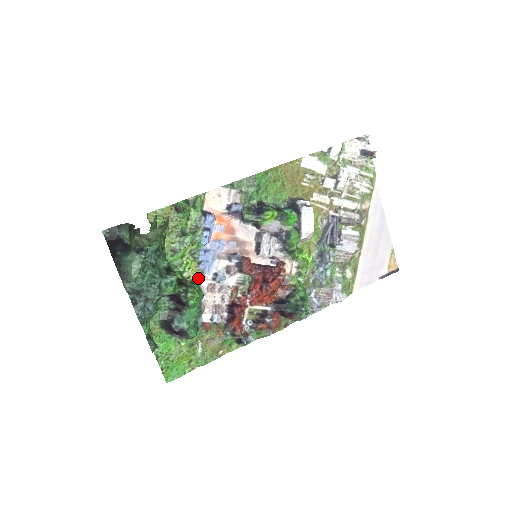
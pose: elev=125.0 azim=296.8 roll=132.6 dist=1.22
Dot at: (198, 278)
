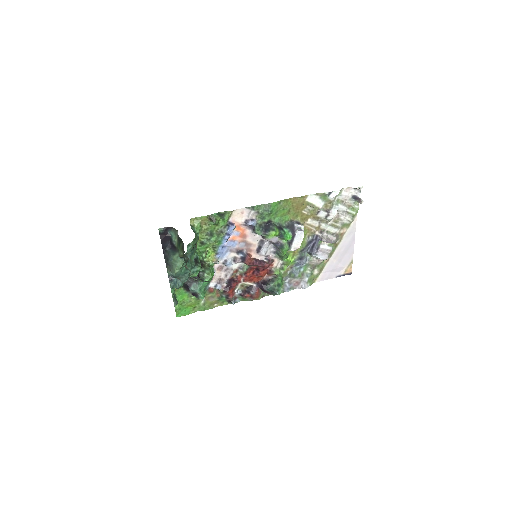
Dot at: (214, 263)
